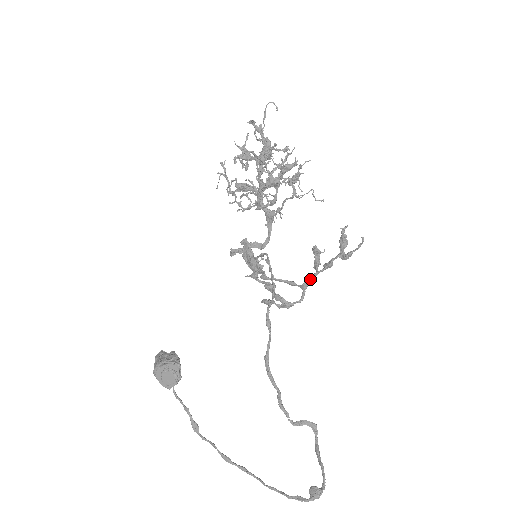
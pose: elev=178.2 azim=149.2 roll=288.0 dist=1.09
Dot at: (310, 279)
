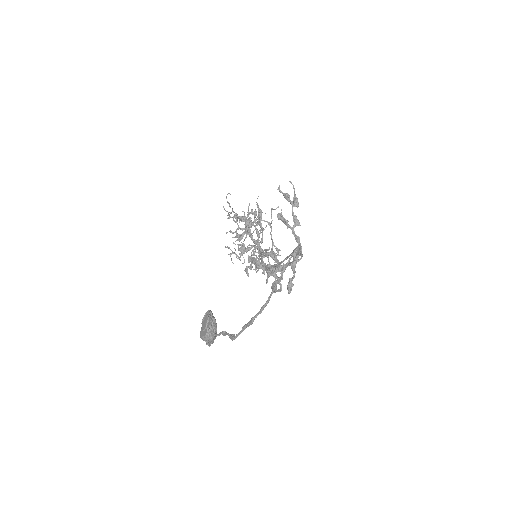
Dot at: occluded
